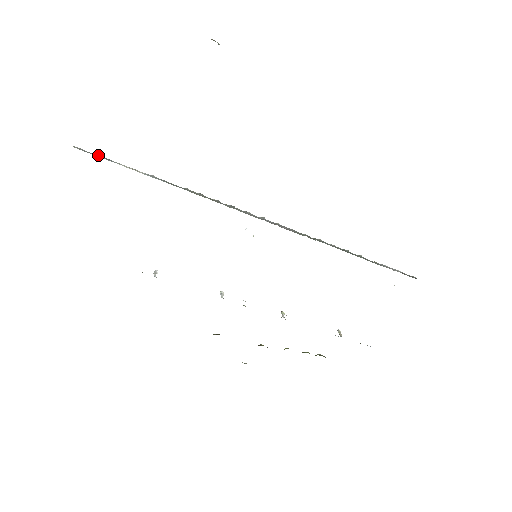
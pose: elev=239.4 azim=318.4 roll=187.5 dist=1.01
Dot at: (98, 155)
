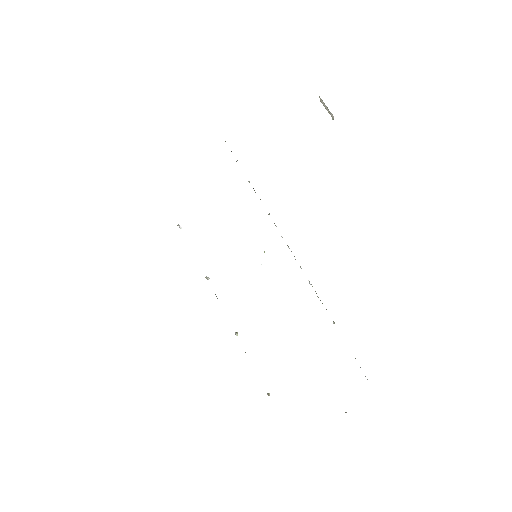
Dot at: occluded
